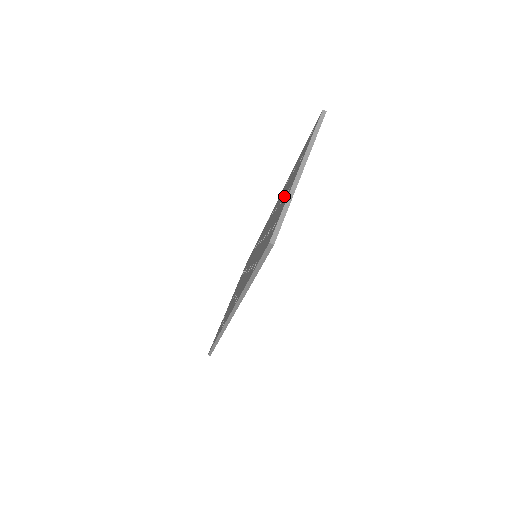
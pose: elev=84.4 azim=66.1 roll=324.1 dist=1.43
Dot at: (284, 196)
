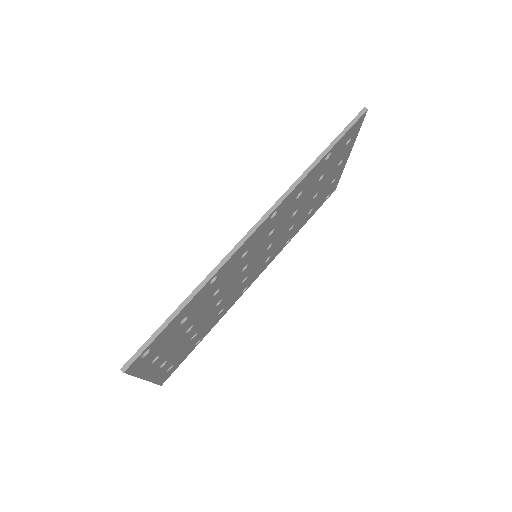
Dot at: occluded
